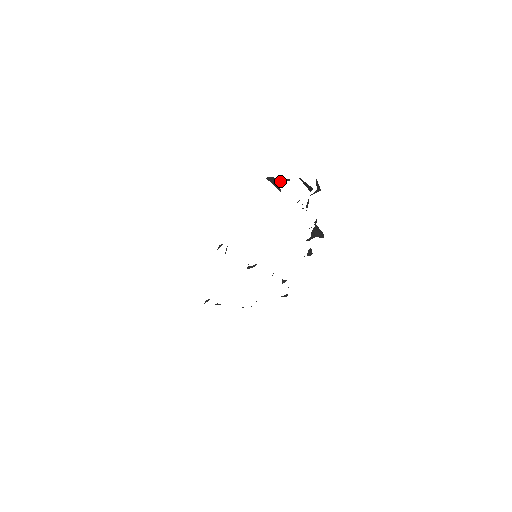
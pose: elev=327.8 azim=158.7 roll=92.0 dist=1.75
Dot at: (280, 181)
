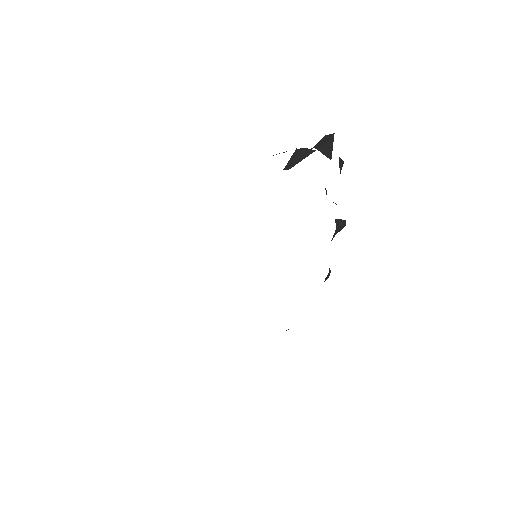
Dot at: occluded
